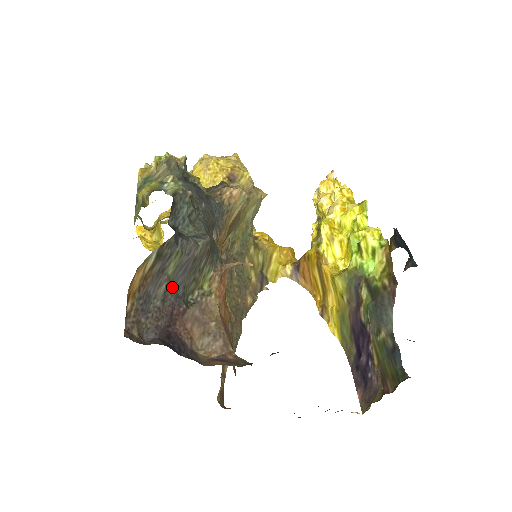
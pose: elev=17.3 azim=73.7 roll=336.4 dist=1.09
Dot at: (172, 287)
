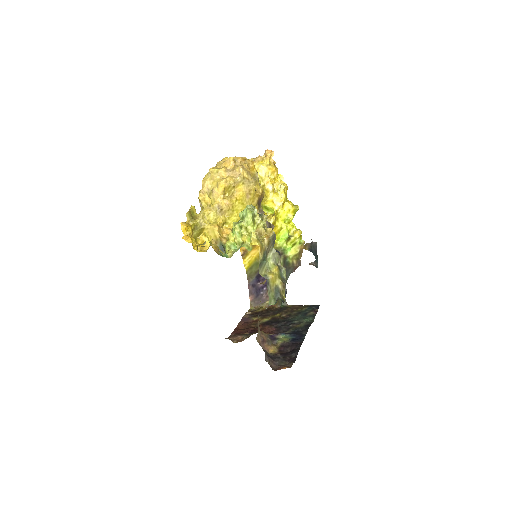
Dot at: occluded
